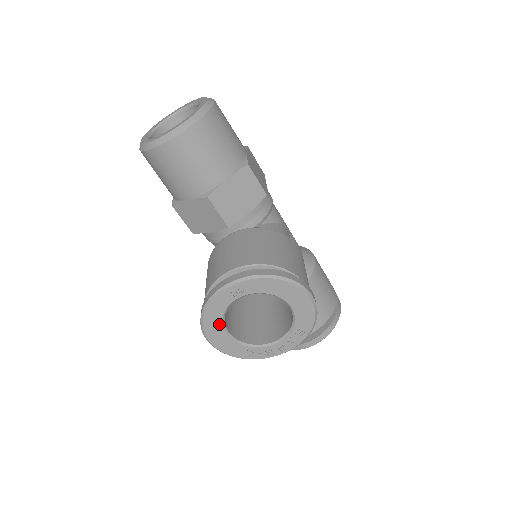
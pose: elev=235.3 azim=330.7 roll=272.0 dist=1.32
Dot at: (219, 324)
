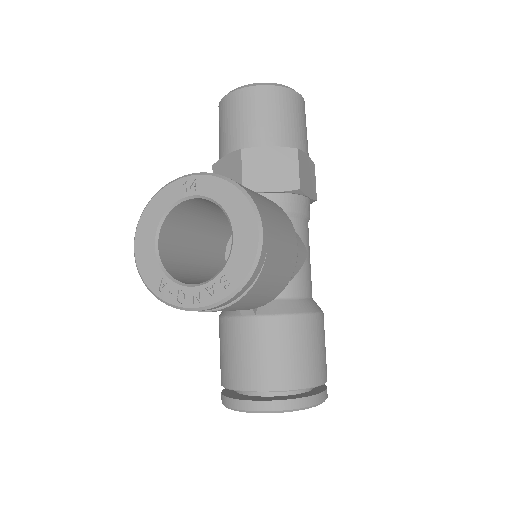
Dot at: (155, 224)
